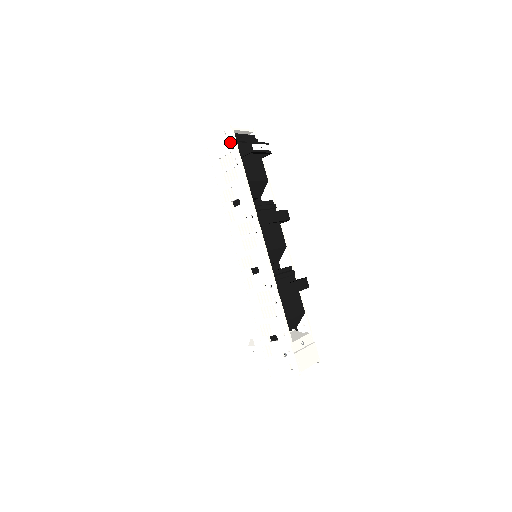
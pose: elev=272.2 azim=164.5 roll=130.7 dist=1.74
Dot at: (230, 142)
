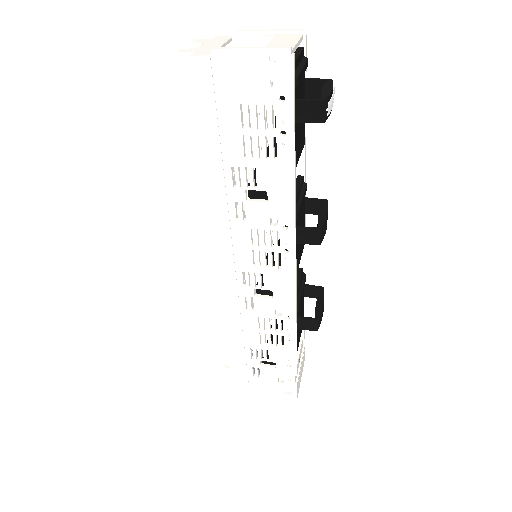
Dot at: (280, 84)
